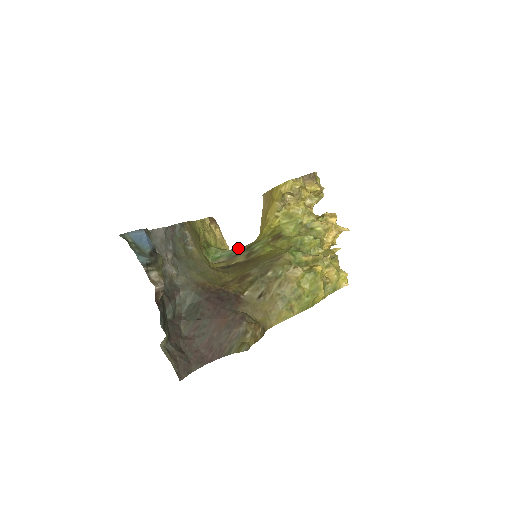
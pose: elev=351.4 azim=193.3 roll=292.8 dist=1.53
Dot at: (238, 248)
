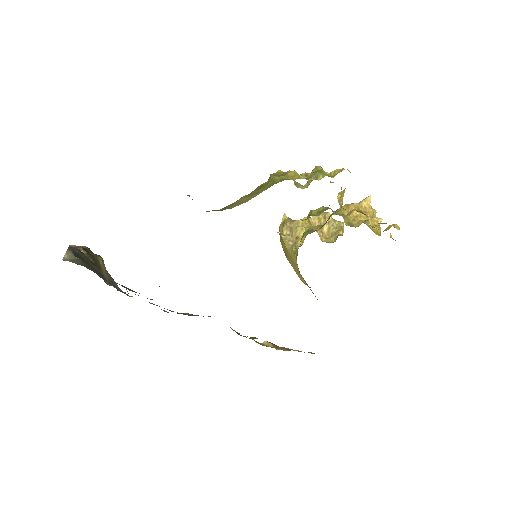
Dot at: occluded
